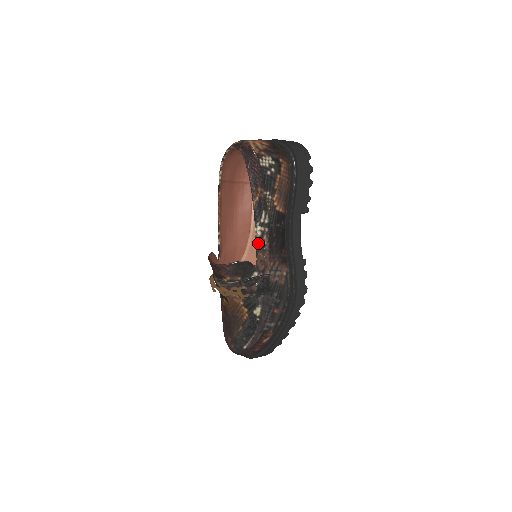
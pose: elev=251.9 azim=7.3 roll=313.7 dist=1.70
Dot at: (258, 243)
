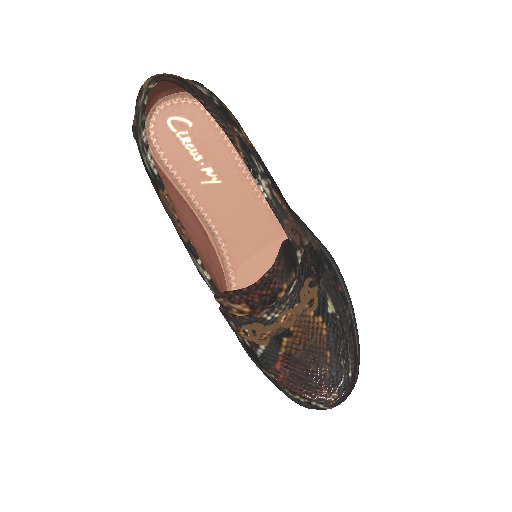
Dot at: (275, 207)
